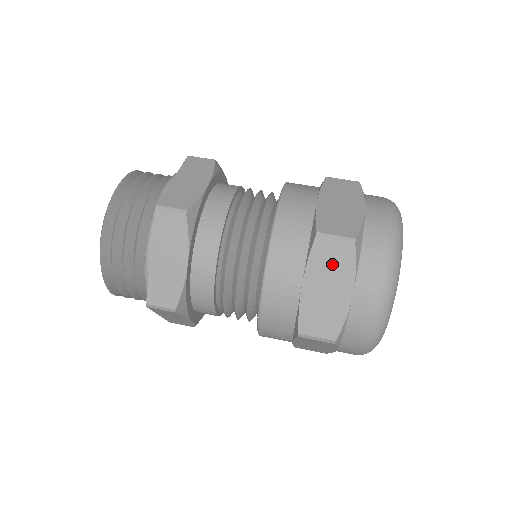
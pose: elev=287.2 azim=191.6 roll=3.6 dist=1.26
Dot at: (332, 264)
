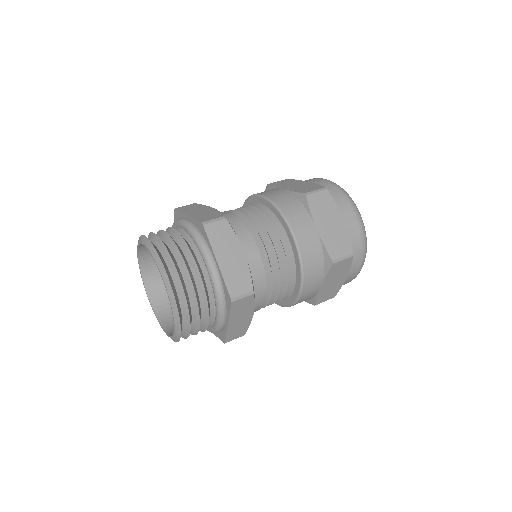
Dot at: (324, 207)
